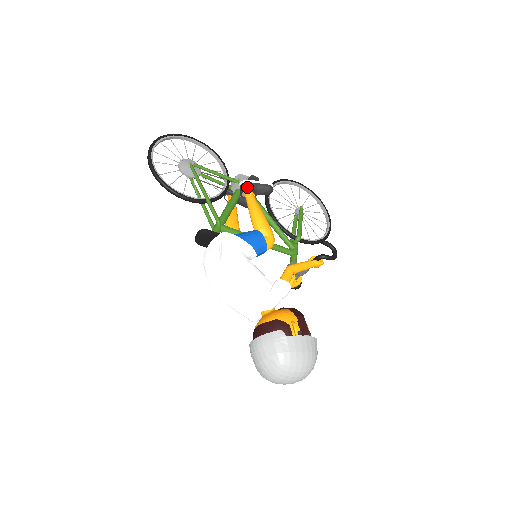
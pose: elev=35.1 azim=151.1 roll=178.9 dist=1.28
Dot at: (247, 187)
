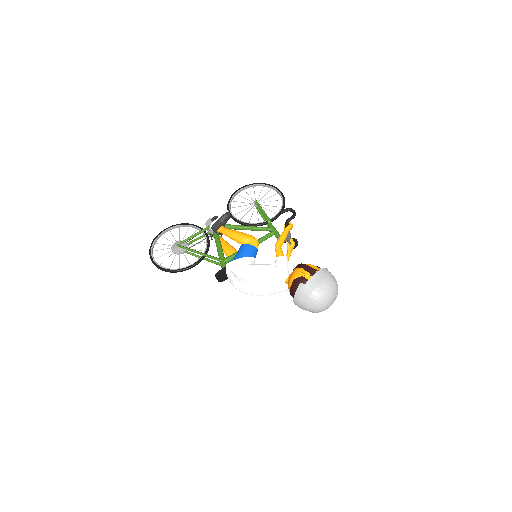
Dot at: (215, 227)
